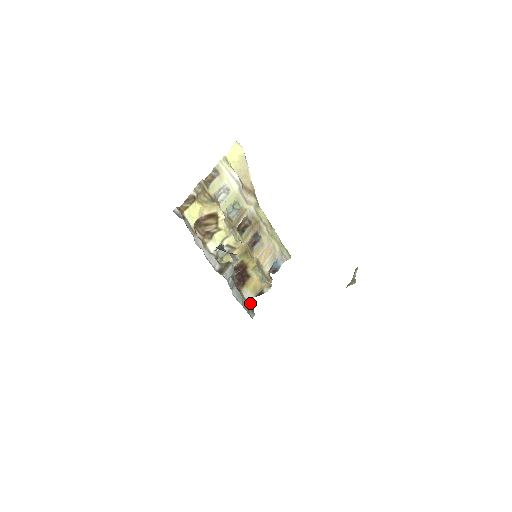
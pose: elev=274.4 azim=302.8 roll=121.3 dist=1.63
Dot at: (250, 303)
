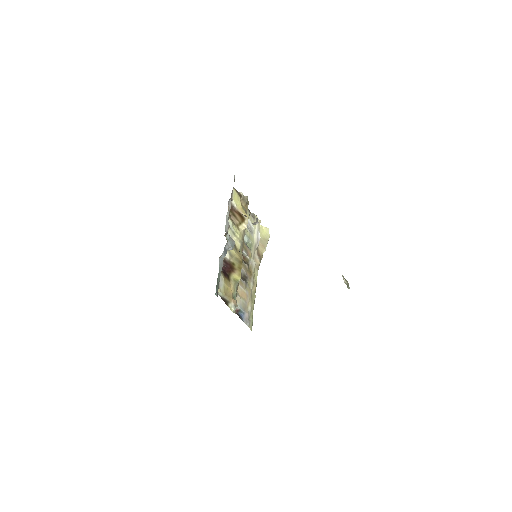
Dot at: (218, 290)
